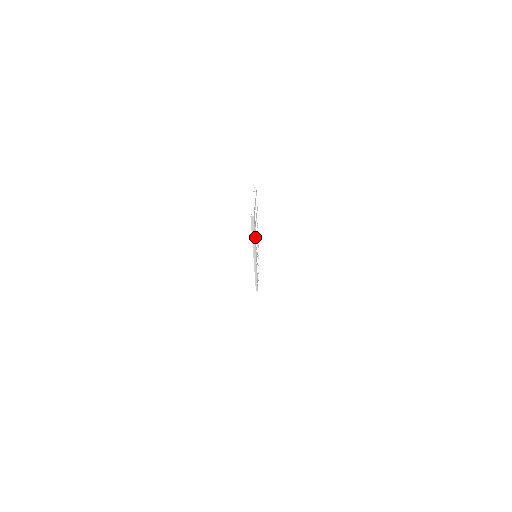
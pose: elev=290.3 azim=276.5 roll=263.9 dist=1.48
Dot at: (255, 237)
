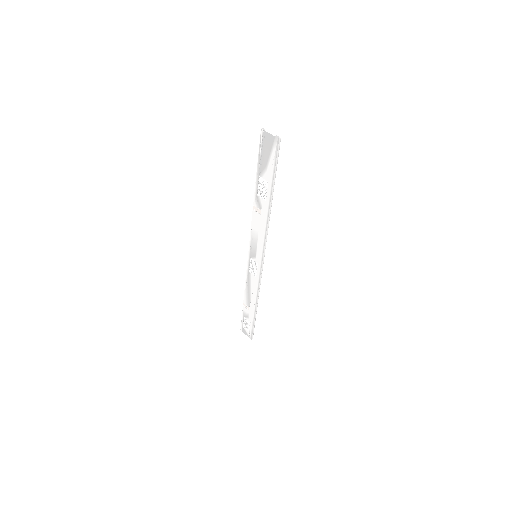
Dot at: (270, 193)
